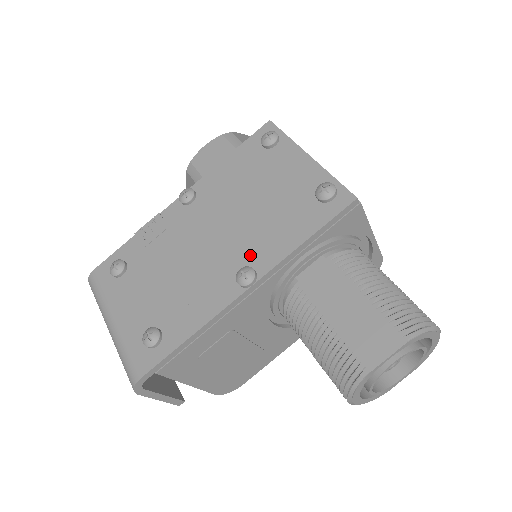
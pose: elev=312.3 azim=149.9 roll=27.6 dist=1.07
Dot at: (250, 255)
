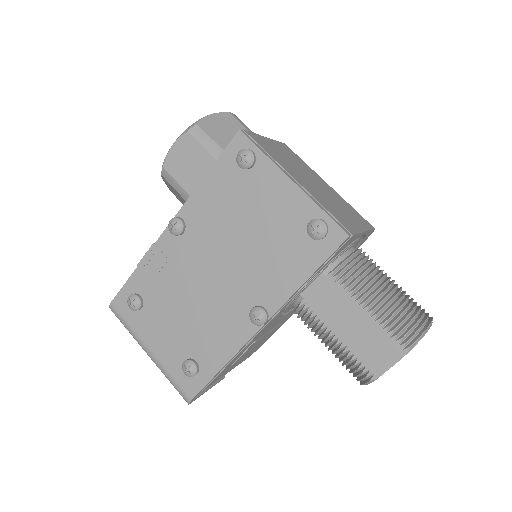
Dot at: (257, 293)
